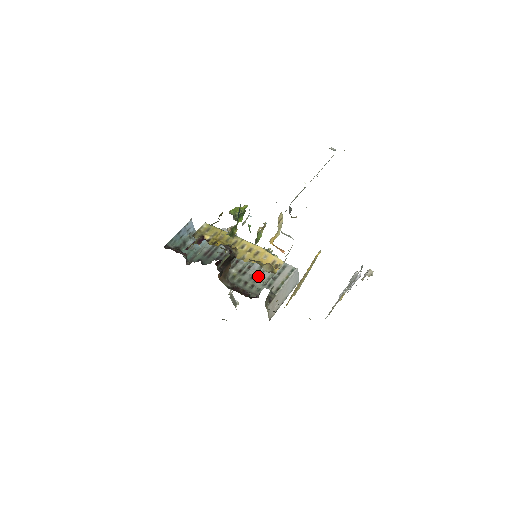
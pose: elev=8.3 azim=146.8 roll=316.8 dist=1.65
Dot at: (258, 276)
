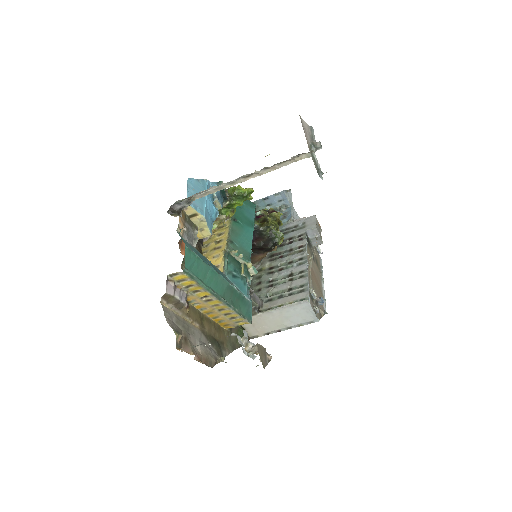
Dot at: (275, 284)
